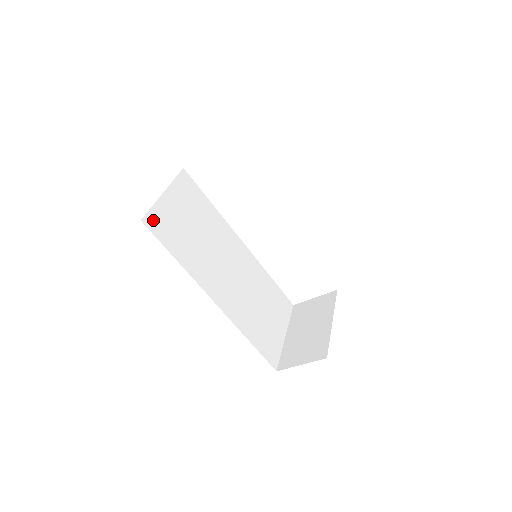
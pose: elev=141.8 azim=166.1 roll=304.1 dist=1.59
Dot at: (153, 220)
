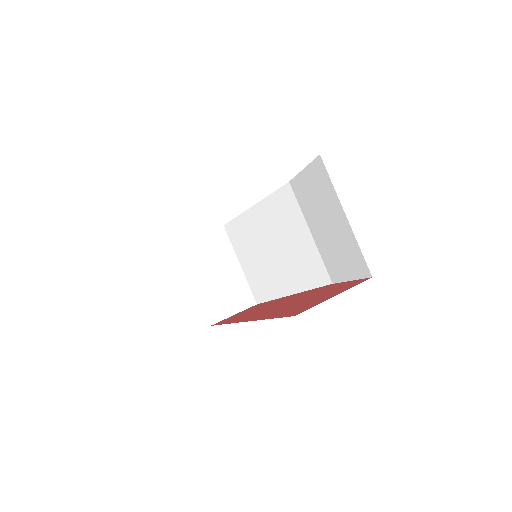
Dot at: occluded
